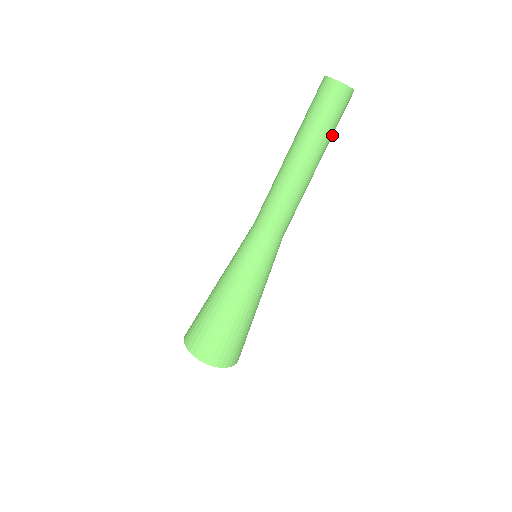
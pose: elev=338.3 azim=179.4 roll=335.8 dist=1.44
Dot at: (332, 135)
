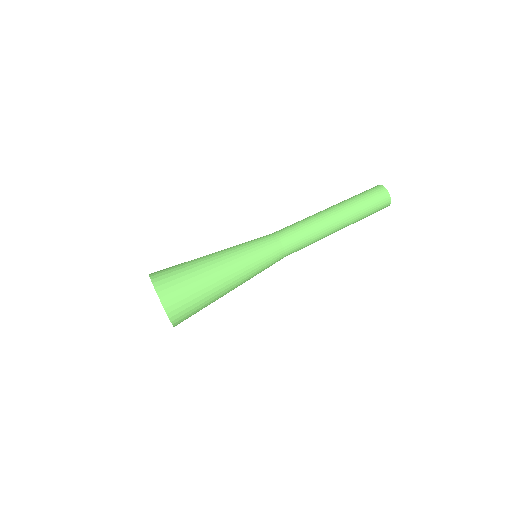
Dot at: (362, 216)
